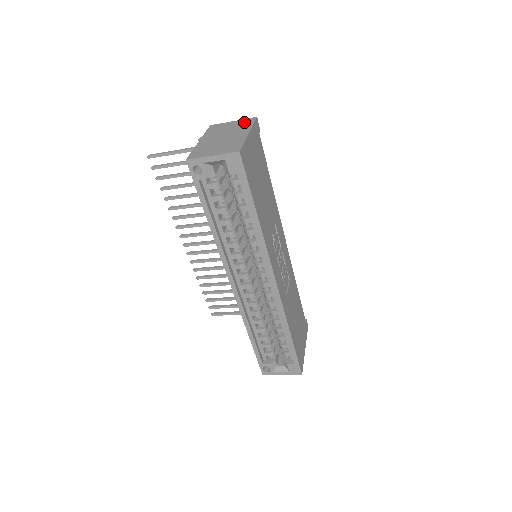
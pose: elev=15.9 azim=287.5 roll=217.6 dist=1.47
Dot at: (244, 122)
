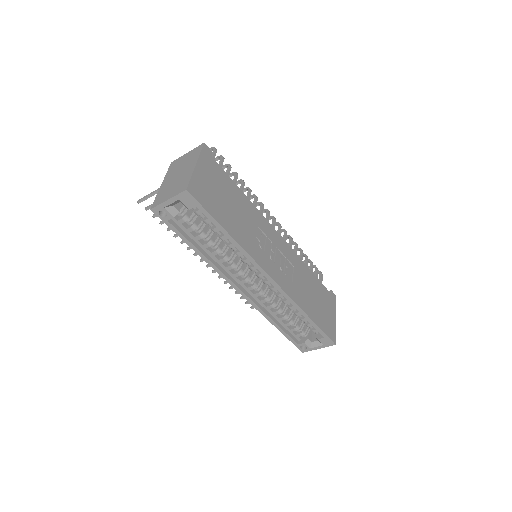
Dot at: (194, 152)
